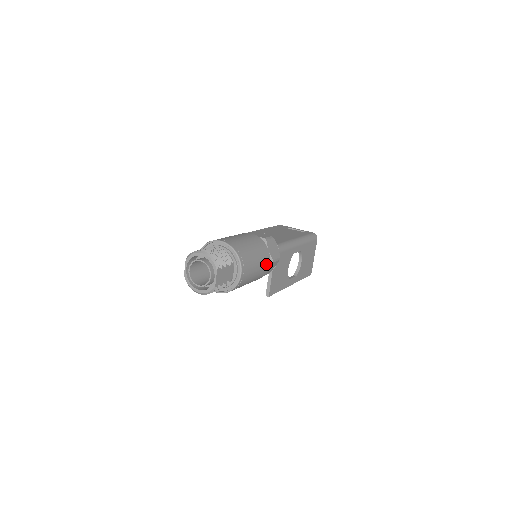
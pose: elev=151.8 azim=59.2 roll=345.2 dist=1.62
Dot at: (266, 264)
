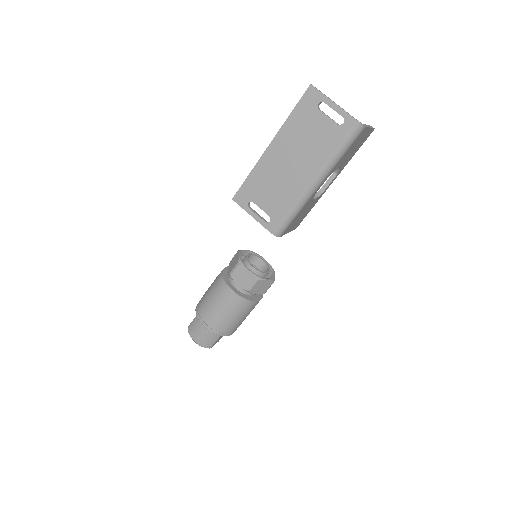
Dot at: occluded
